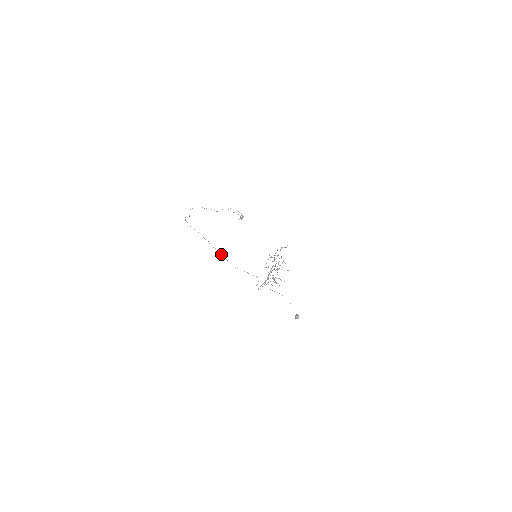
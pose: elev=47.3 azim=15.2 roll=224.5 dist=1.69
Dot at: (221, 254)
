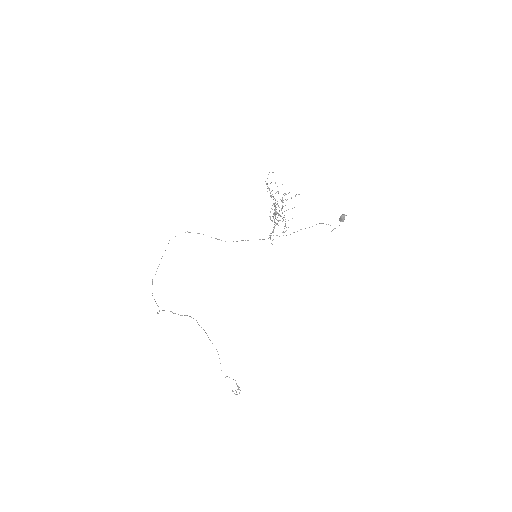
Dot at: occluded
